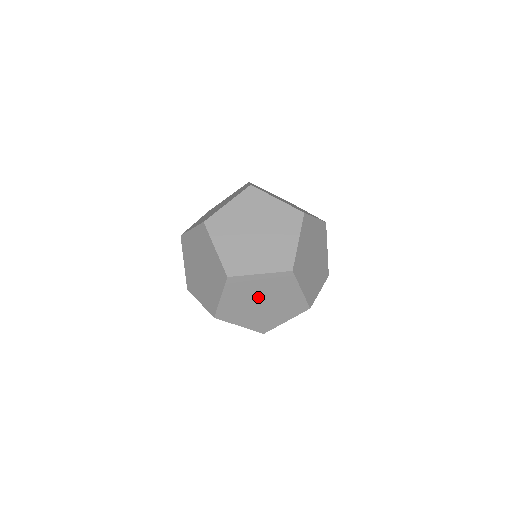
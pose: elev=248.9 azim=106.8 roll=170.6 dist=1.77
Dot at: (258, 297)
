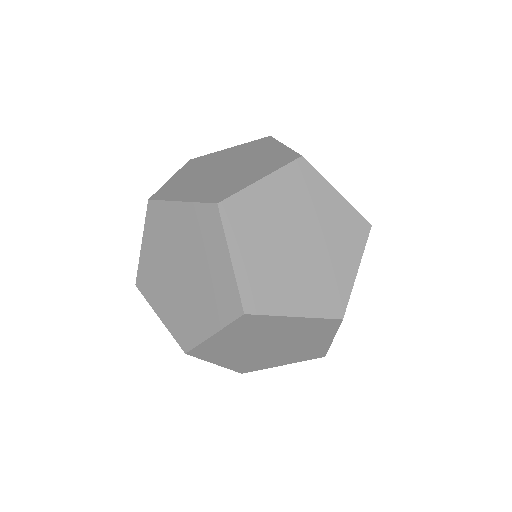
Dot at: occluded
